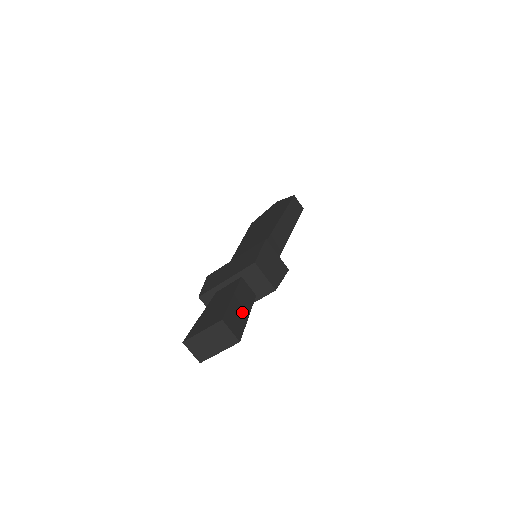
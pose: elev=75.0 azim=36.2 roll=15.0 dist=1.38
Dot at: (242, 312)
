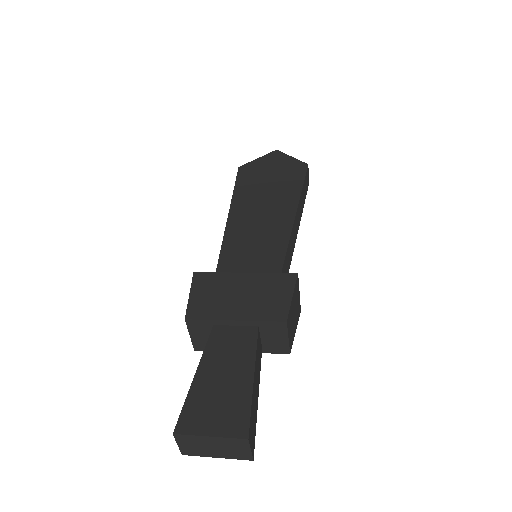
Dot at: (256, 398)
